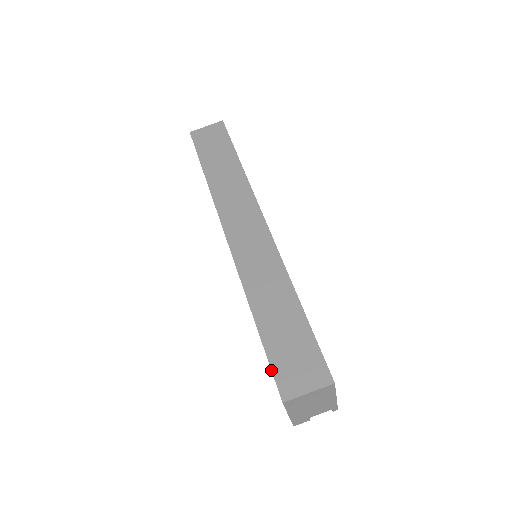
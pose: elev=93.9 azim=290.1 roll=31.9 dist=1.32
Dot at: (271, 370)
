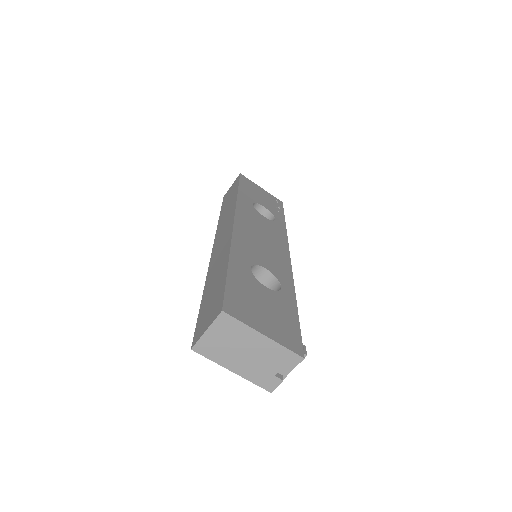
Dot at: (195, 328)
